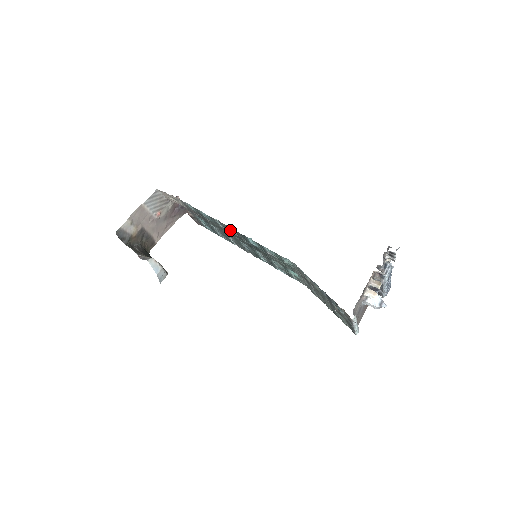
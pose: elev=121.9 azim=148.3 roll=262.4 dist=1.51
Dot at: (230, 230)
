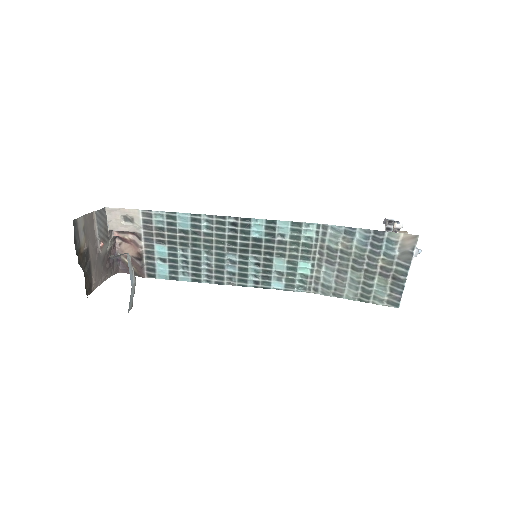
Dot at: (222, 227)
